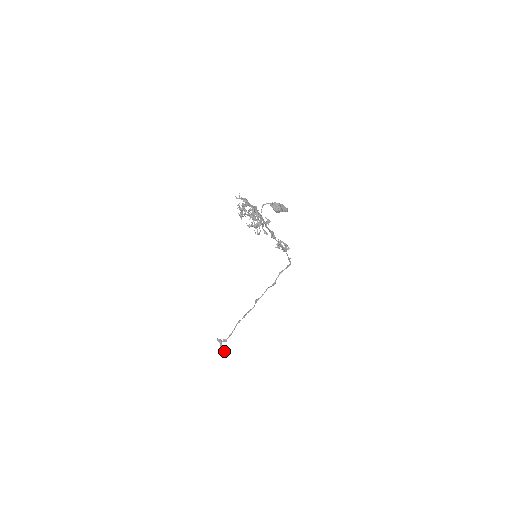
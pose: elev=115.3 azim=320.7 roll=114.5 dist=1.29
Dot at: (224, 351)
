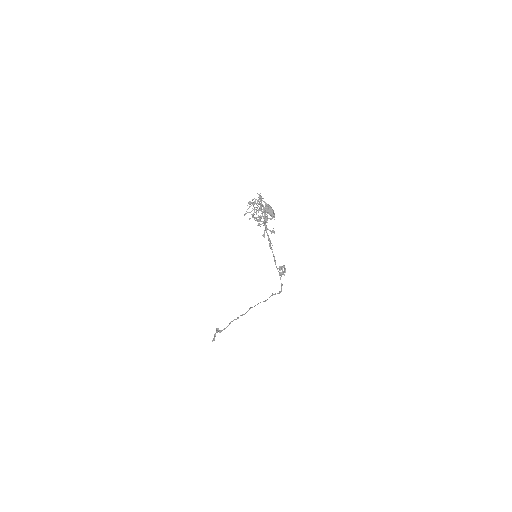
Dot at: (214, 340)
